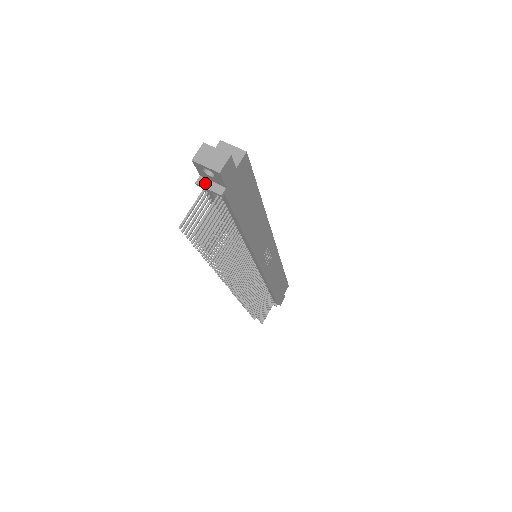
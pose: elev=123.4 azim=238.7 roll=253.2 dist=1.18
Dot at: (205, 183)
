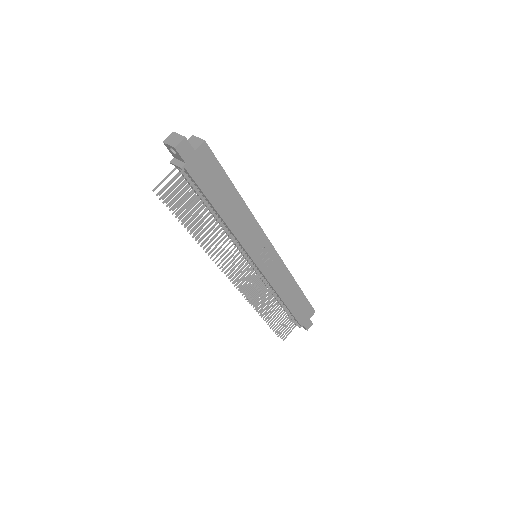
Dot at: (175, 161)
